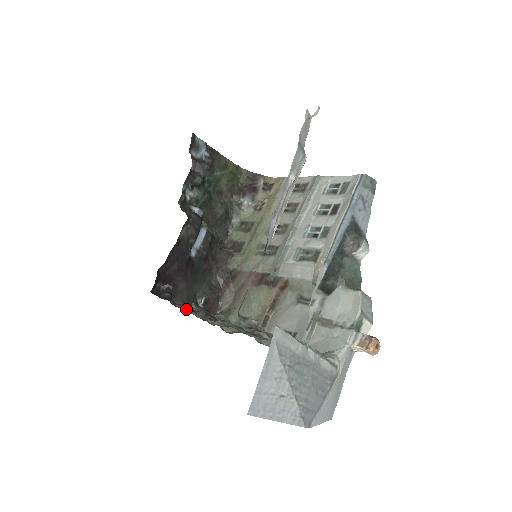
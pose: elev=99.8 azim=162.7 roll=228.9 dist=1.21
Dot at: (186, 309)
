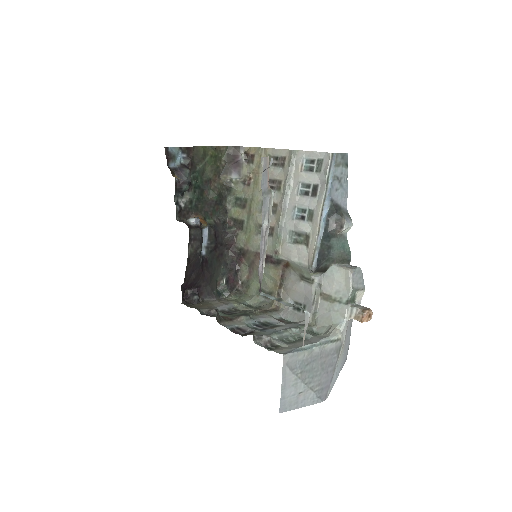
Dot at: (213, 303)
